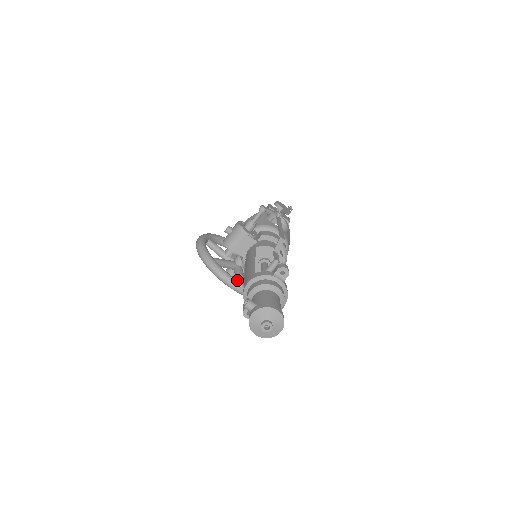
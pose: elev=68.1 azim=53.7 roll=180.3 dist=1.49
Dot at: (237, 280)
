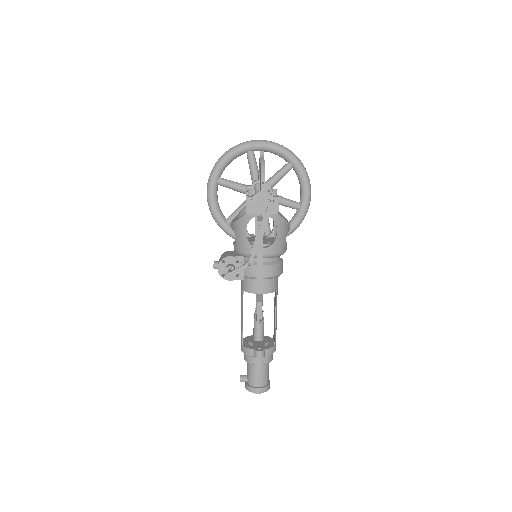
Dot at: occluded
